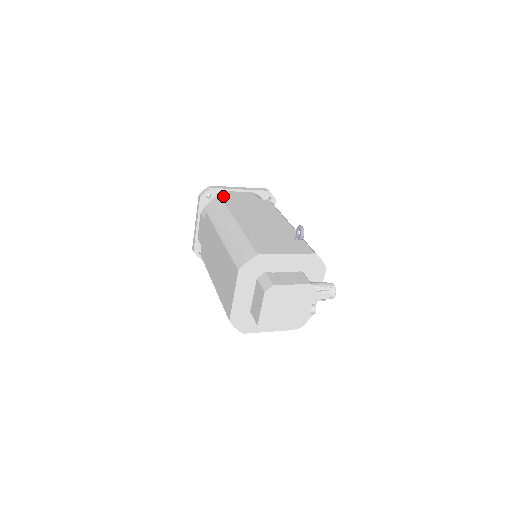
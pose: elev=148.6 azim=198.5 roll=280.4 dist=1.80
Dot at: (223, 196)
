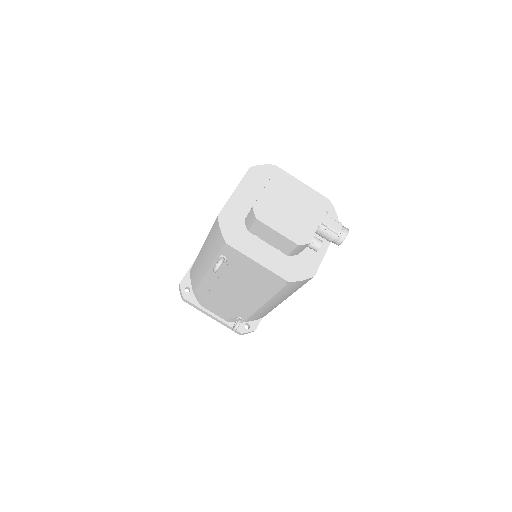
Dot at: occluded
